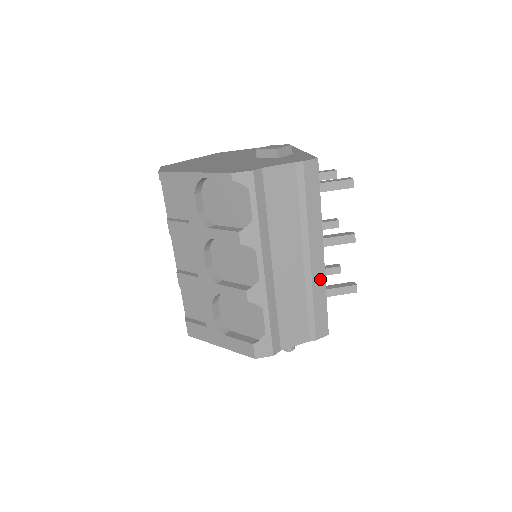
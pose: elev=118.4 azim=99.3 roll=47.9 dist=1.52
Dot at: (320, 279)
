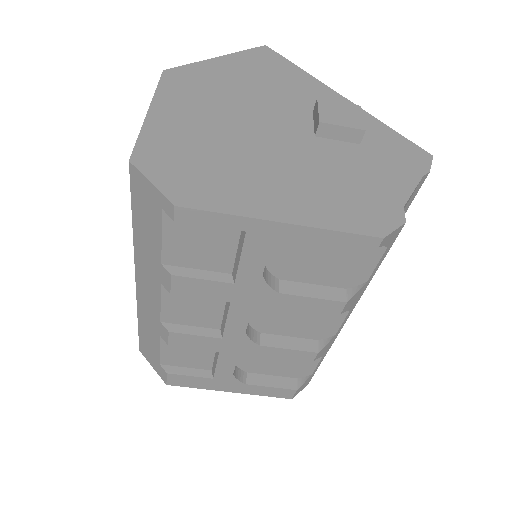
Dot at: occluded
